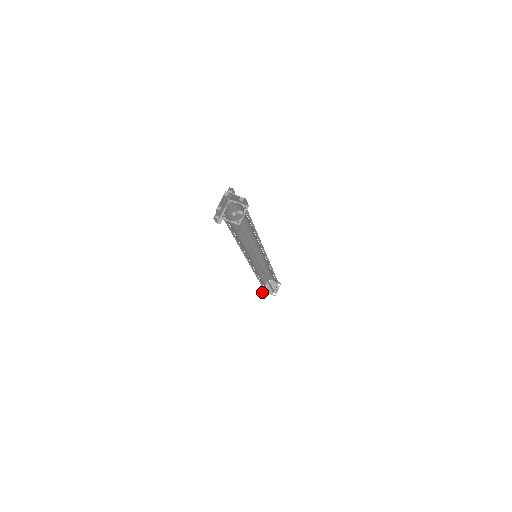
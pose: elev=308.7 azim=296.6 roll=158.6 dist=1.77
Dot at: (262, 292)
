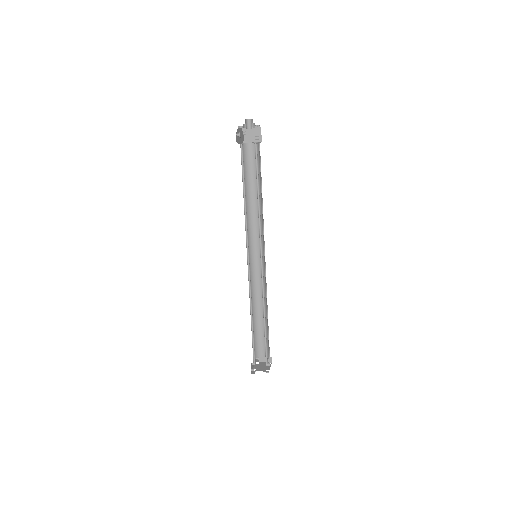
Dot at: (252, 368)
